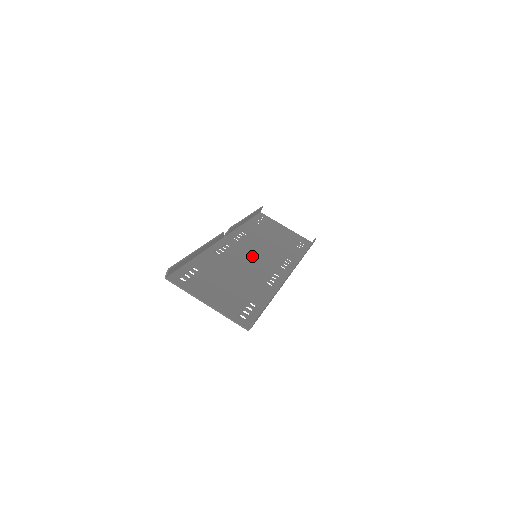
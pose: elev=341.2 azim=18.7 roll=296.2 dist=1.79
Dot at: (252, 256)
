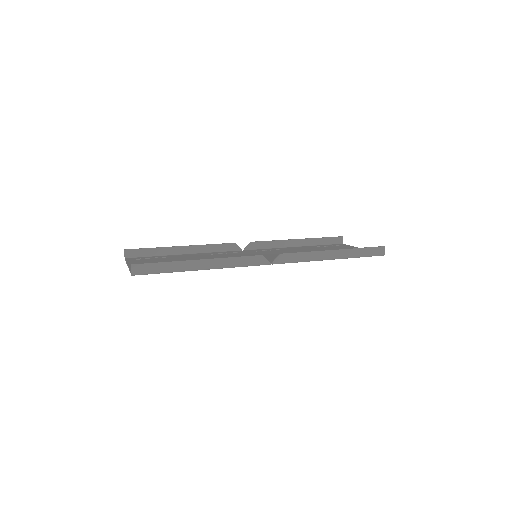
Dot at: occluded
